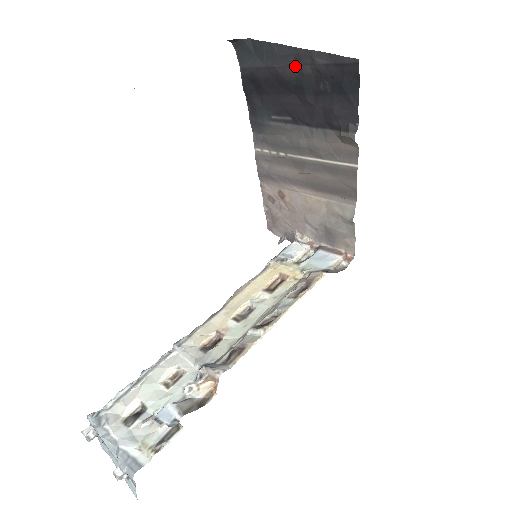
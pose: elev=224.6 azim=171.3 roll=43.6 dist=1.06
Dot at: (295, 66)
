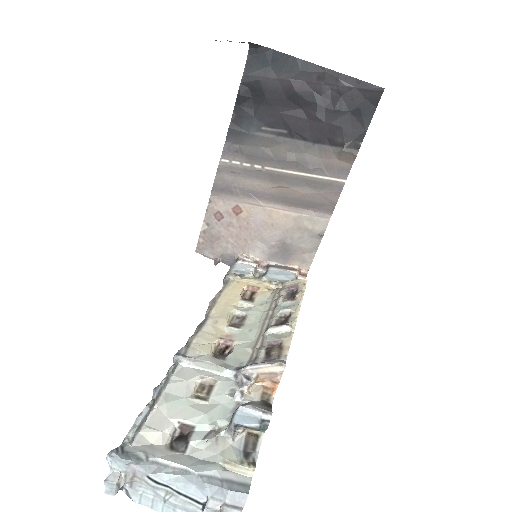
Dot at: (314, 84)
